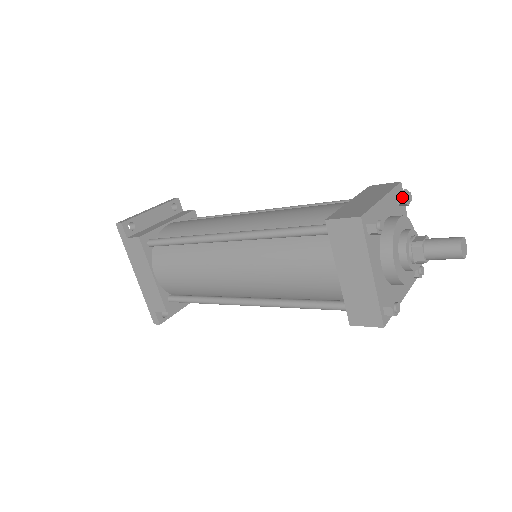
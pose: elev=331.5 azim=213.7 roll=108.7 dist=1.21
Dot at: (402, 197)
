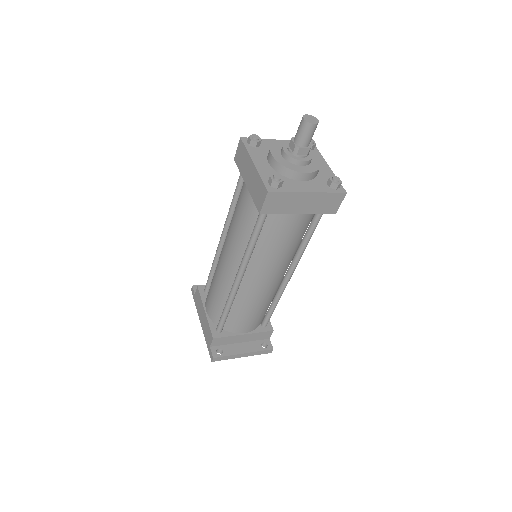
Dot at: occluded
